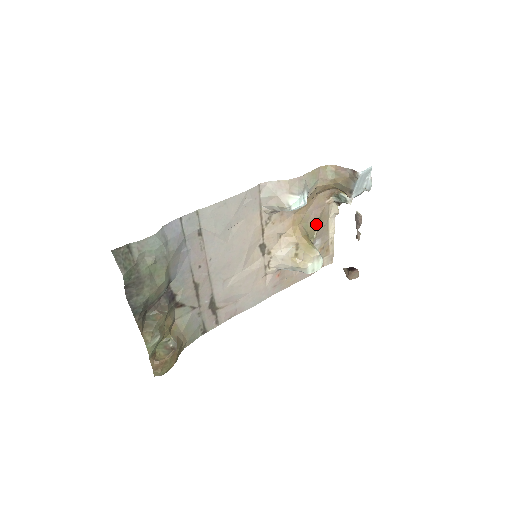
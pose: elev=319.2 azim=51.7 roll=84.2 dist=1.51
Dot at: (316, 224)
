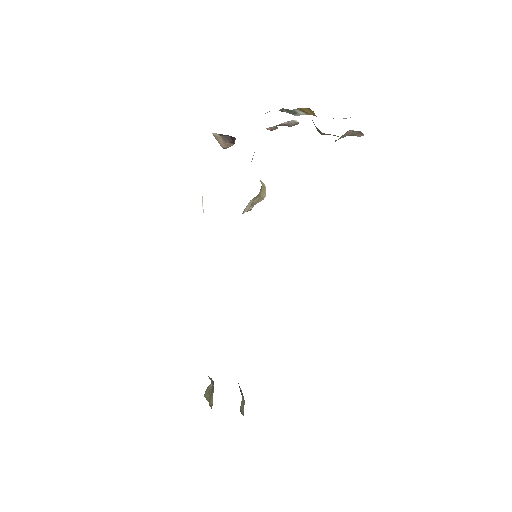
Dot at: occluded
